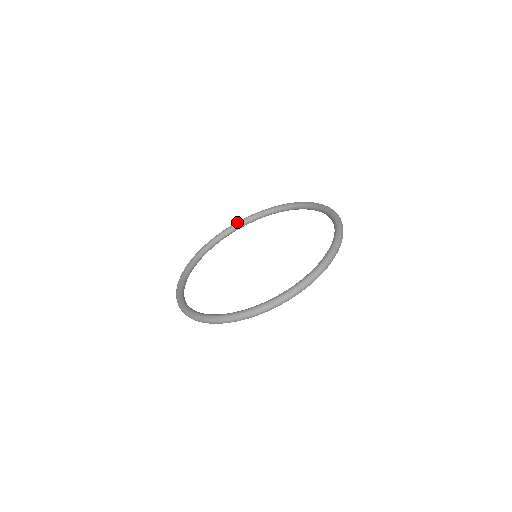
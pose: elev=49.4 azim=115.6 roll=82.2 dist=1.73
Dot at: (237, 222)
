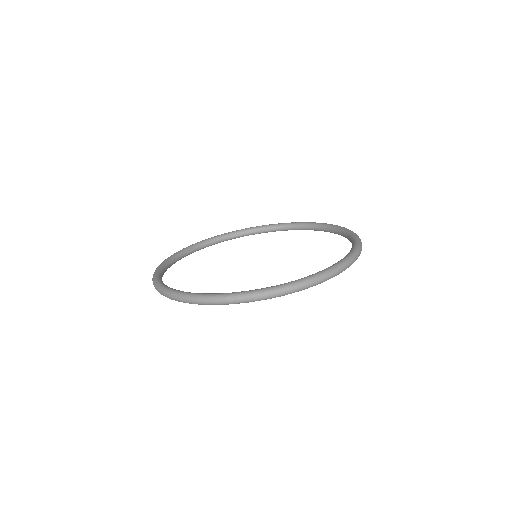
Dot at: occluded
